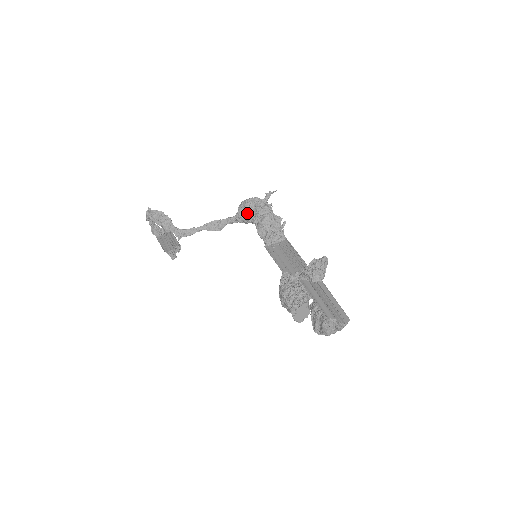
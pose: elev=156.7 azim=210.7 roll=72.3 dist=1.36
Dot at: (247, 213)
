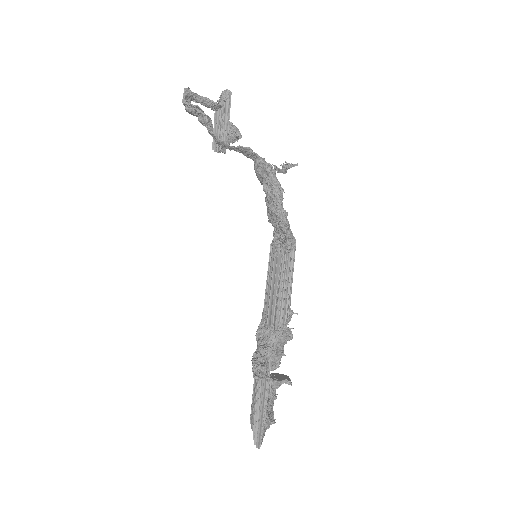
Dot at: occluded
